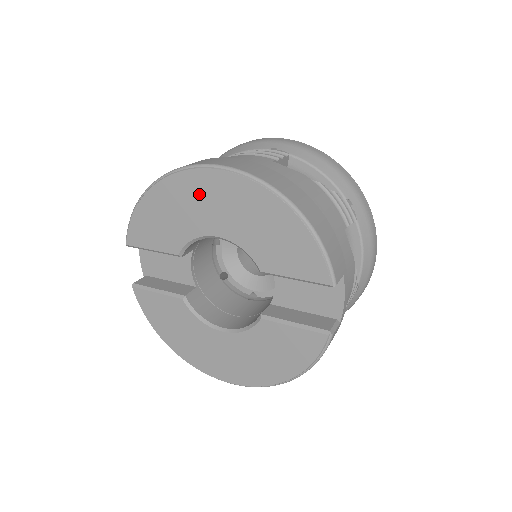
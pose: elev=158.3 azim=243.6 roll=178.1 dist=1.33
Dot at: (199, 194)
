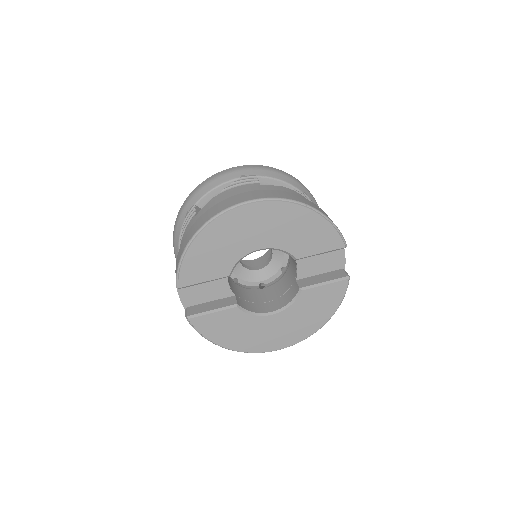
Dot at: (241, 225)
